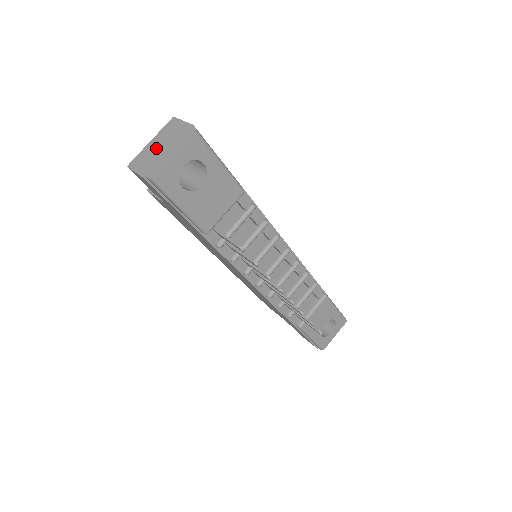
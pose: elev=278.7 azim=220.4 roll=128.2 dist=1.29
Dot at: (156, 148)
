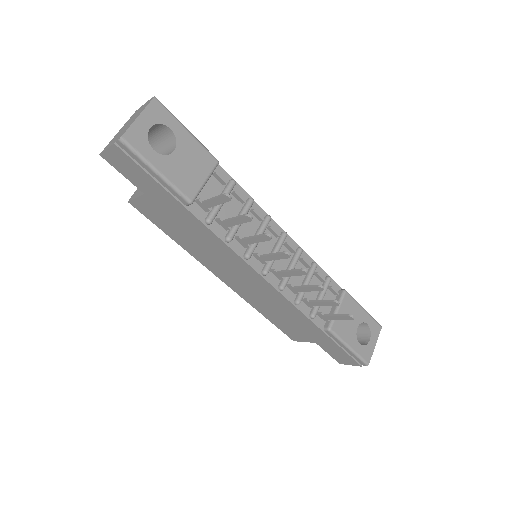
Dot at: (123, 128)
